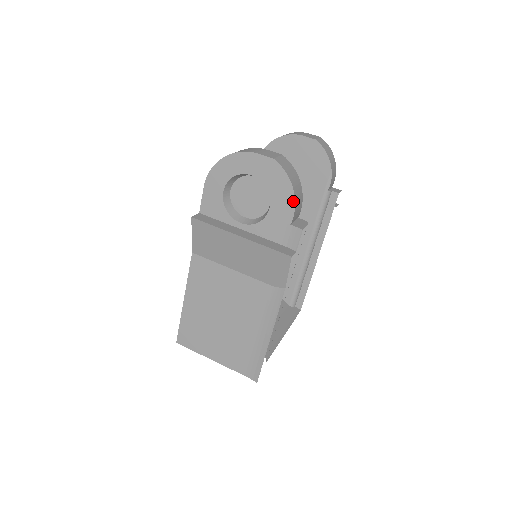
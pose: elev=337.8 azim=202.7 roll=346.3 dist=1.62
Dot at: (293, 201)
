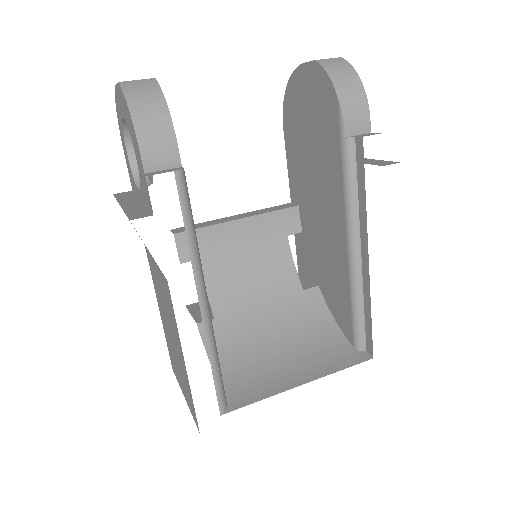
Dot at: (135, 135)
